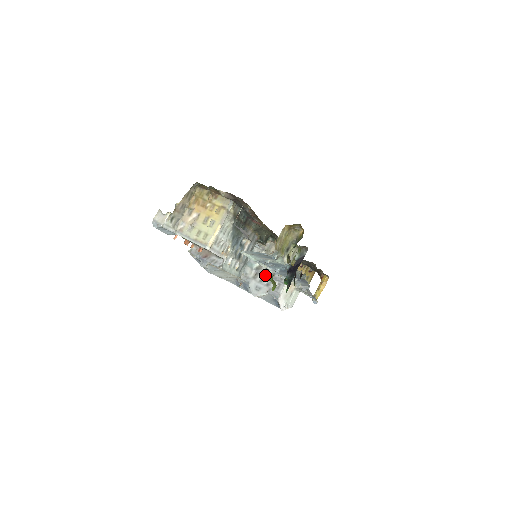
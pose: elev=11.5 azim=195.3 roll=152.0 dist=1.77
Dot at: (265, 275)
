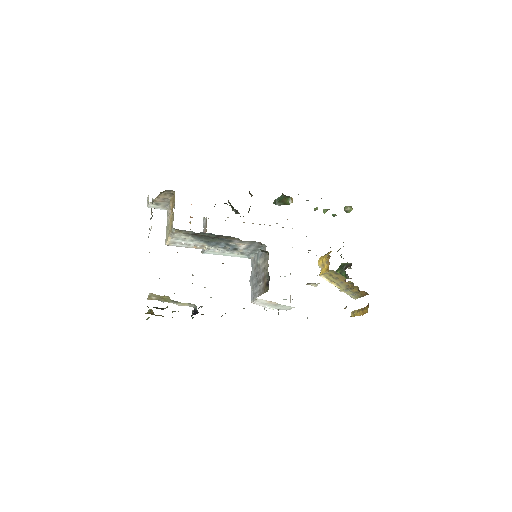
Dot at: (256, 276)
